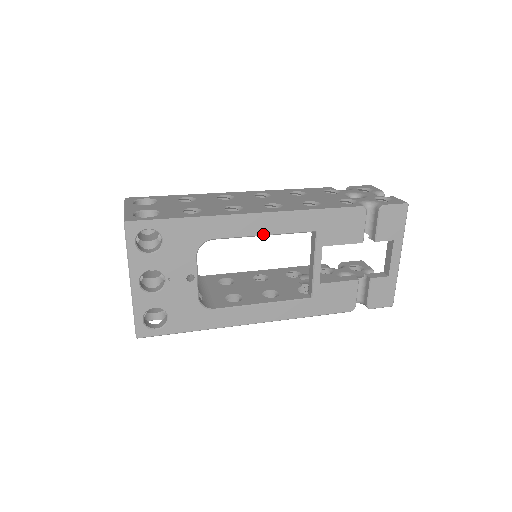
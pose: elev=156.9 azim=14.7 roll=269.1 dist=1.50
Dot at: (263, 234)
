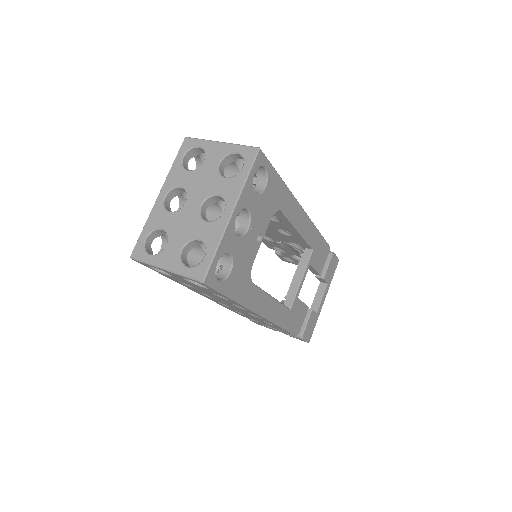
Dot at: (299, 230)
